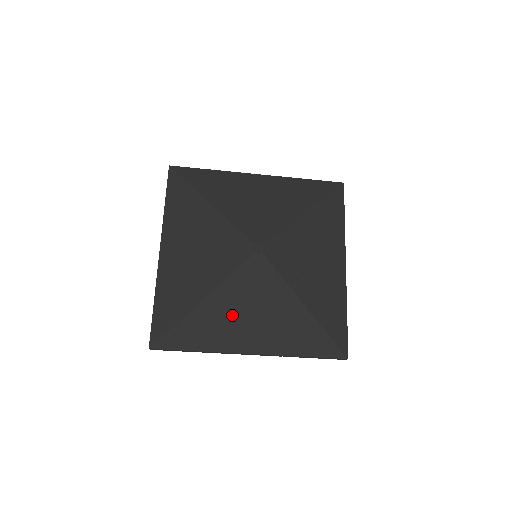
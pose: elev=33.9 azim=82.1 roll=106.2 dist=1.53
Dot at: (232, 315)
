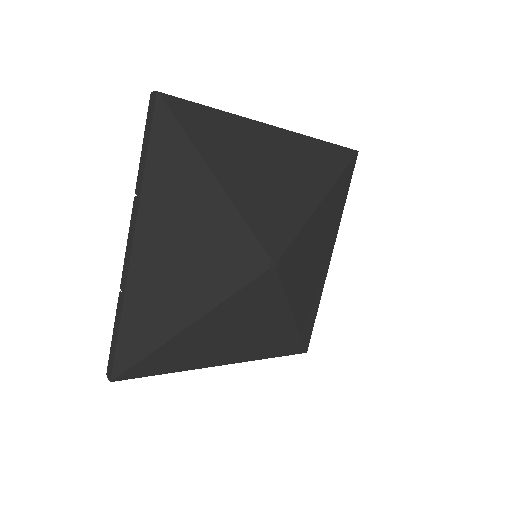
Dot at: (219, 334)
